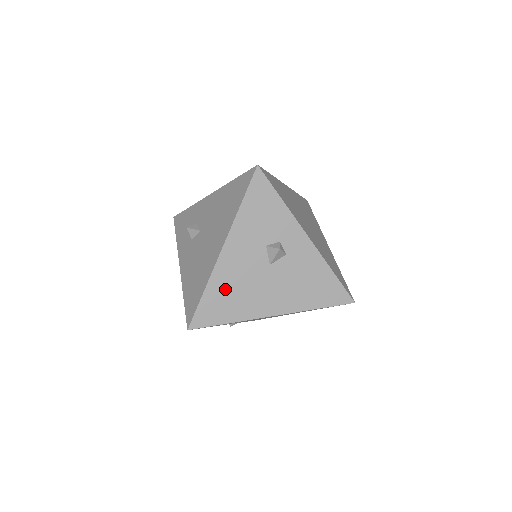
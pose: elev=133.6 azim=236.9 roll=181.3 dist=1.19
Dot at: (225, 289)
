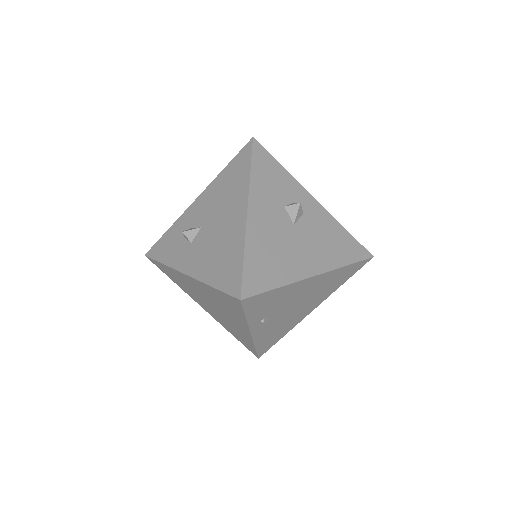
Dot at: (263, 251)
